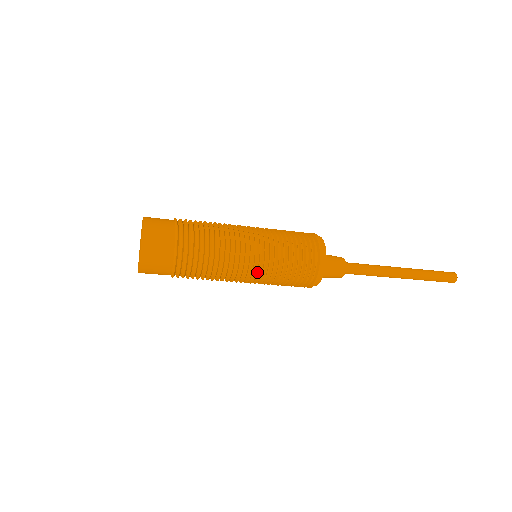
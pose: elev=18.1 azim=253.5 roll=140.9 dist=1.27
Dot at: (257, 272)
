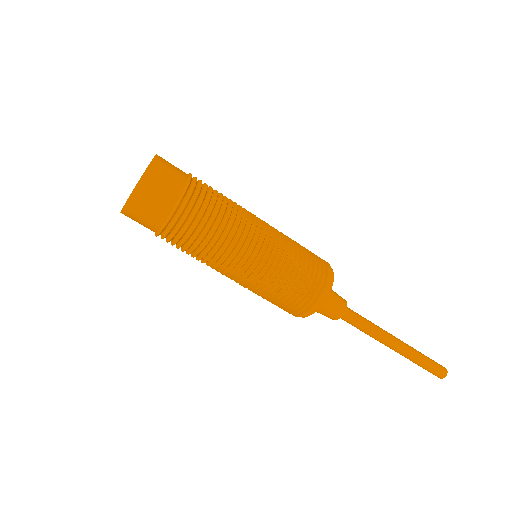
Dot at: (253, 271)
